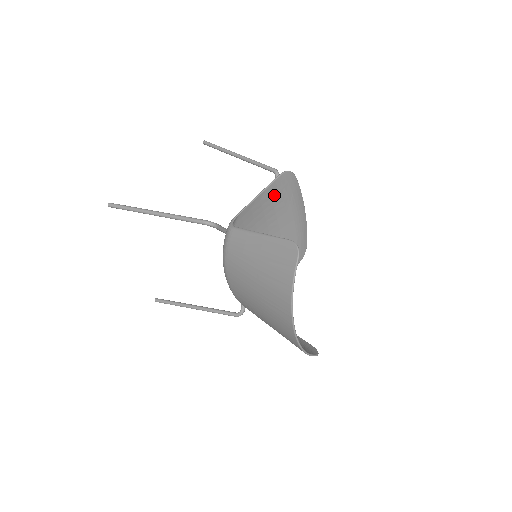
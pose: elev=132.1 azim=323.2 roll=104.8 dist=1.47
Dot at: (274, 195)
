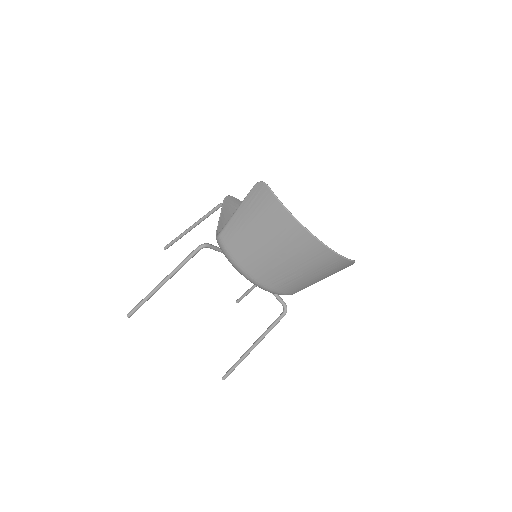
Dot at: (232, 213)
